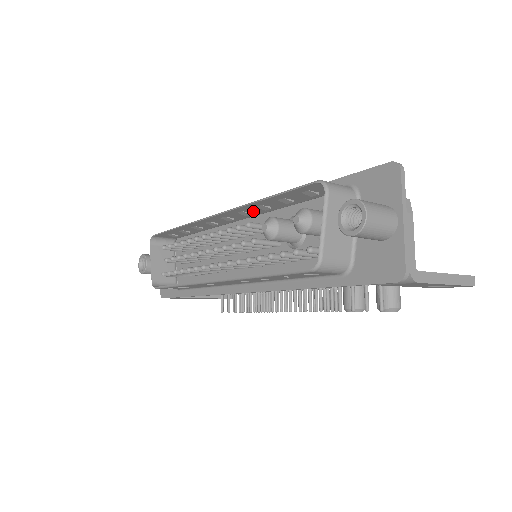
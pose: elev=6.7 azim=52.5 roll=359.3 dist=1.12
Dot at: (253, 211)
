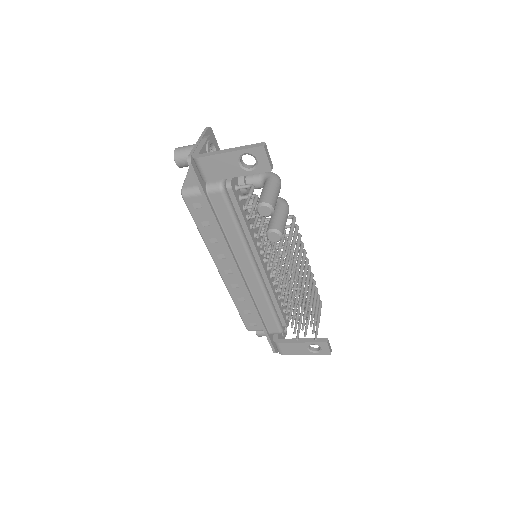
Dot at: occluded
